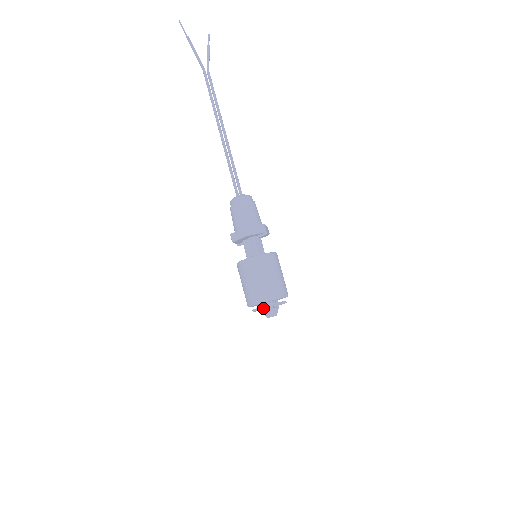
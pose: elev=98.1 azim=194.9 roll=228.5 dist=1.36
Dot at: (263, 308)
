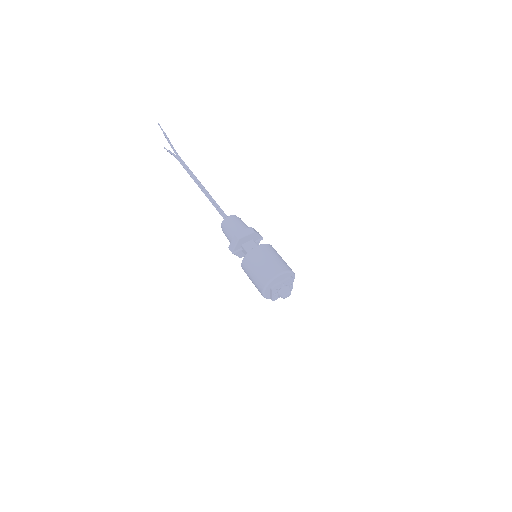
Dot at: (285, 280)
